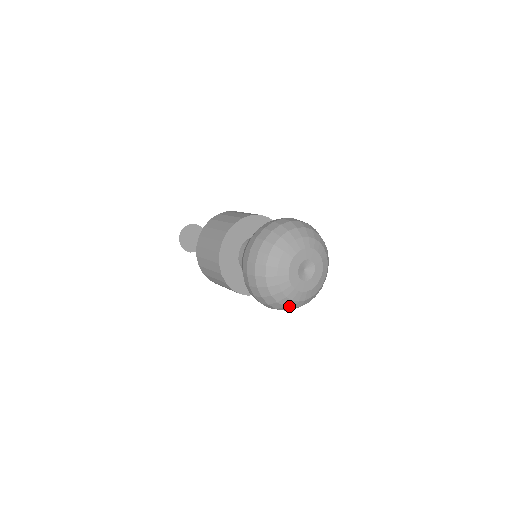
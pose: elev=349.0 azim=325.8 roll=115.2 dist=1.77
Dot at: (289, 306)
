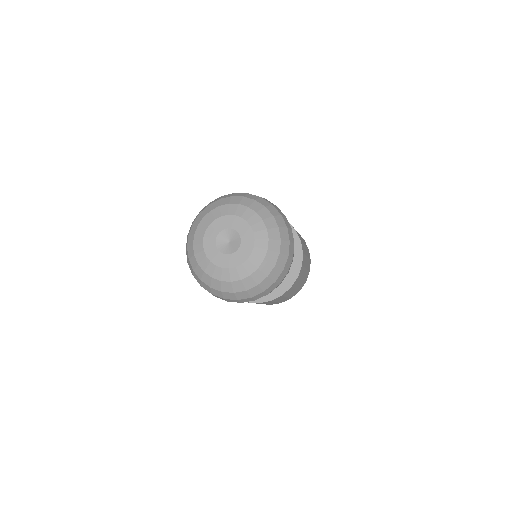
Dot at: (216, 288)
